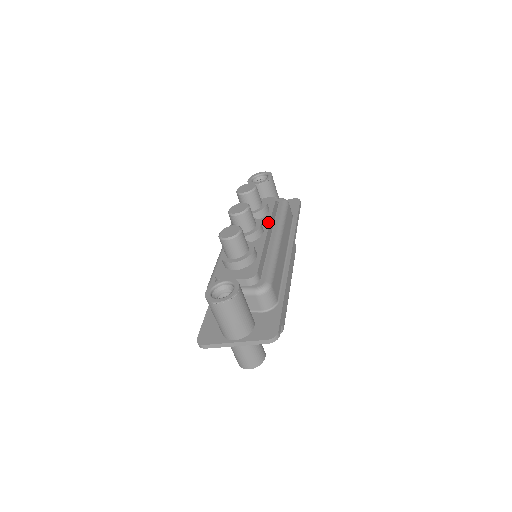
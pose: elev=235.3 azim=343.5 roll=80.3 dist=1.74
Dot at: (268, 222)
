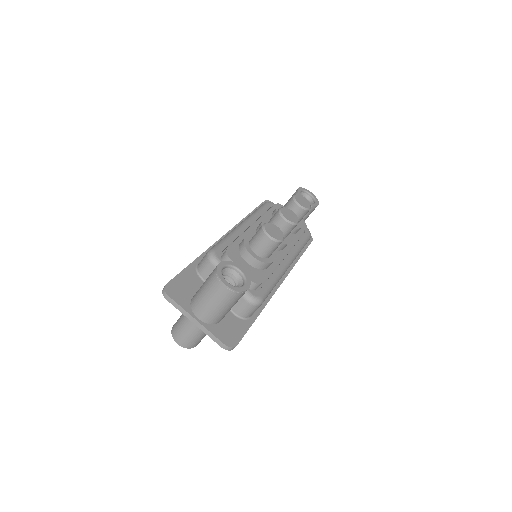
Dot at: (292, 243)
